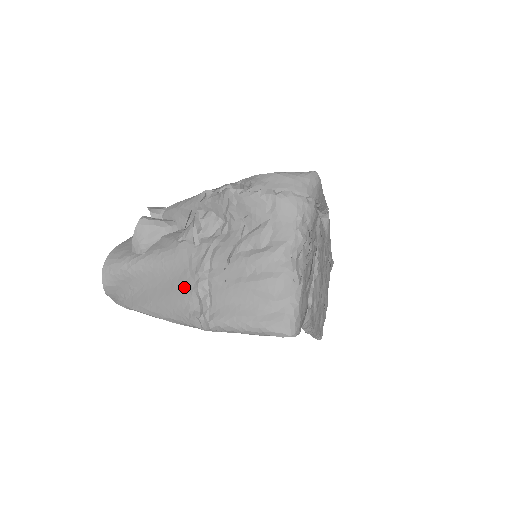
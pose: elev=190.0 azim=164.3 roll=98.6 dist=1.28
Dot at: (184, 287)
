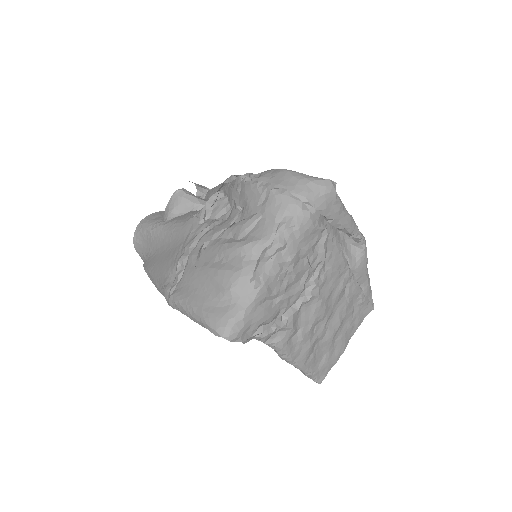
Dot at: (173, 258)
